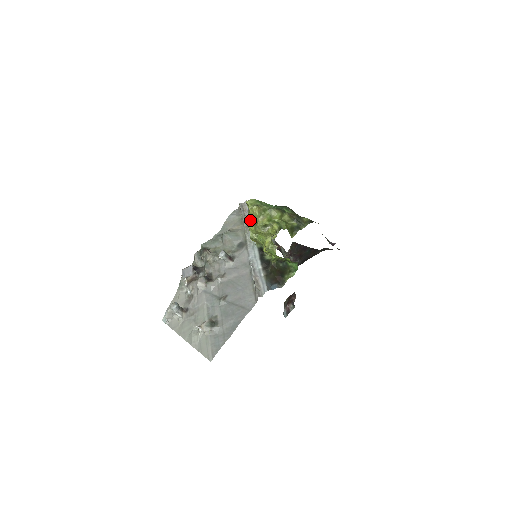
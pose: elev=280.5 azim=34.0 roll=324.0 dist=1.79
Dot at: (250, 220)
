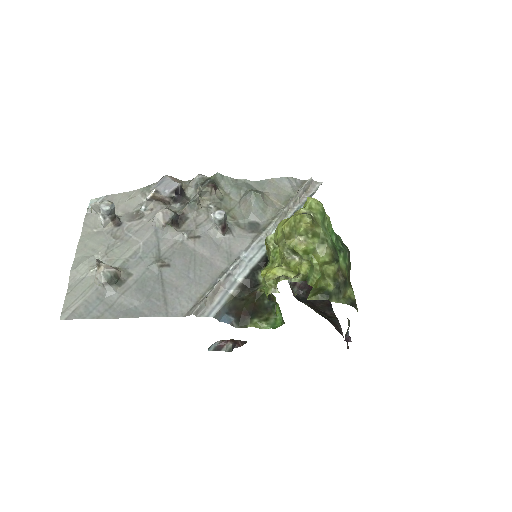
Dot at: (286, 224)
